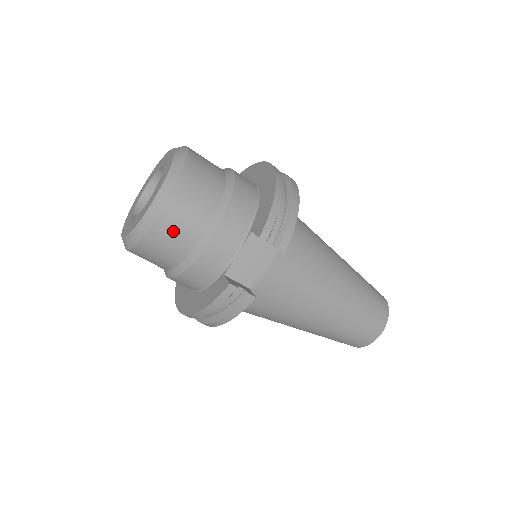
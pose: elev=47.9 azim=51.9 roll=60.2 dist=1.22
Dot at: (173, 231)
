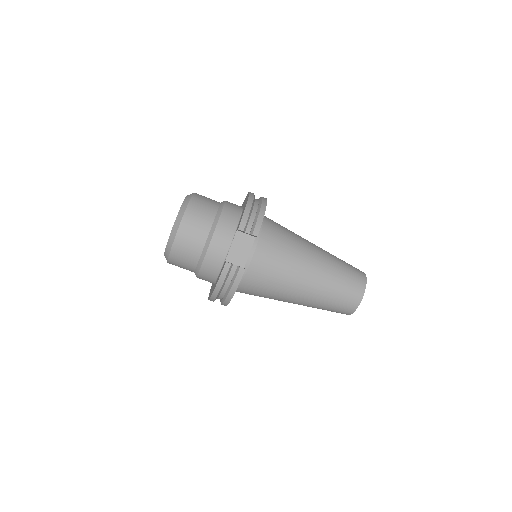
Dot at: (188, 239)
